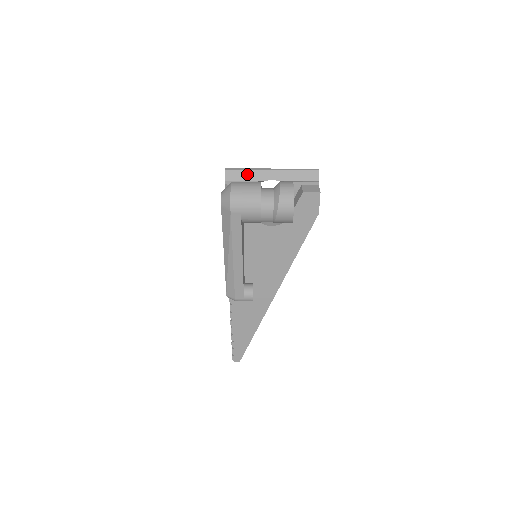
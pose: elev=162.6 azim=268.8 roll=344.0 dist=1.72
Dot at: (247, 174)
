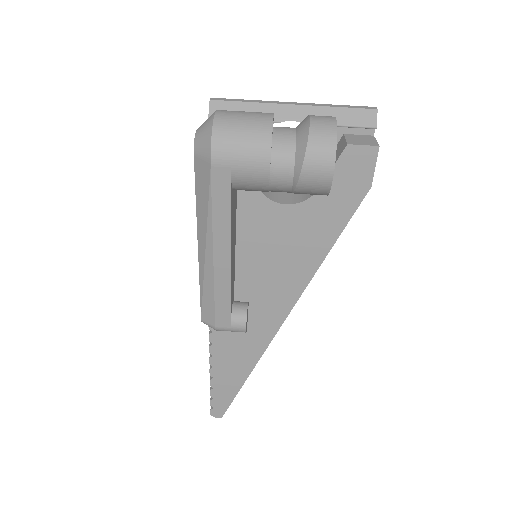
Dot at: (248, 108)
